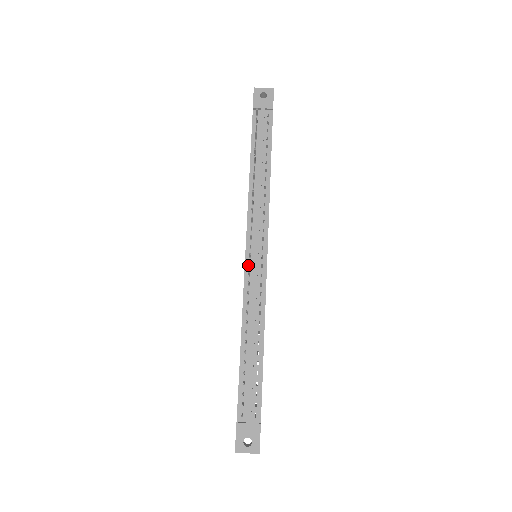
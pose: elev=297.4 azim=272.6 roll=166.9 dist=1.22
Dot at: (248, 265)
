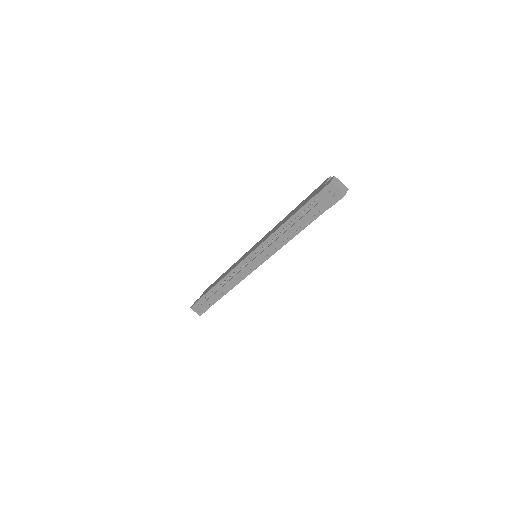
Dot at: (243, 263)
